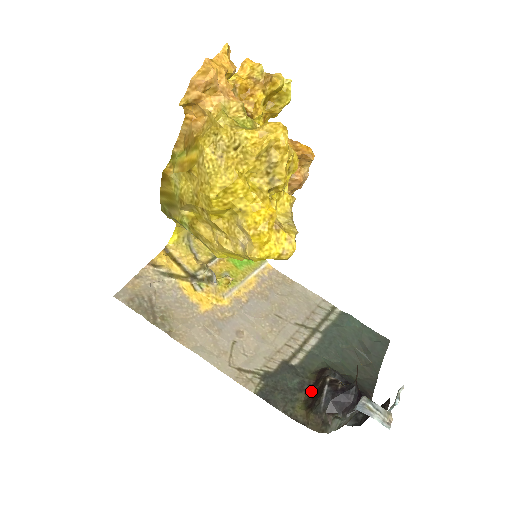
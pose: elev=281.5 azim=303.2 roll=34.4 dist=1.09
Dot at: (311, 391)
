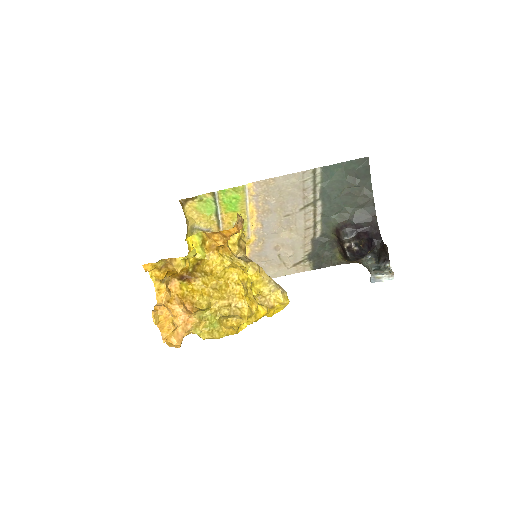
Dot at: (339, 245)
